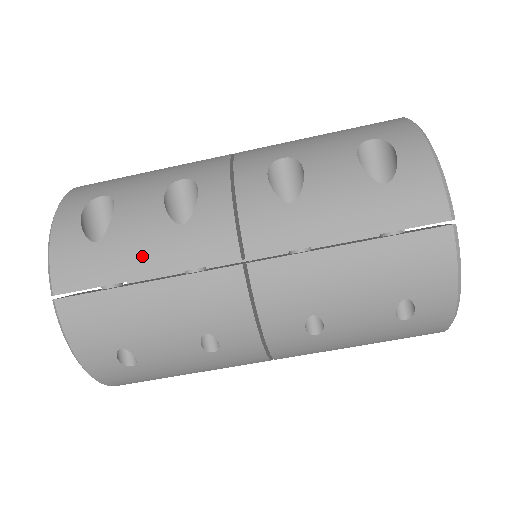
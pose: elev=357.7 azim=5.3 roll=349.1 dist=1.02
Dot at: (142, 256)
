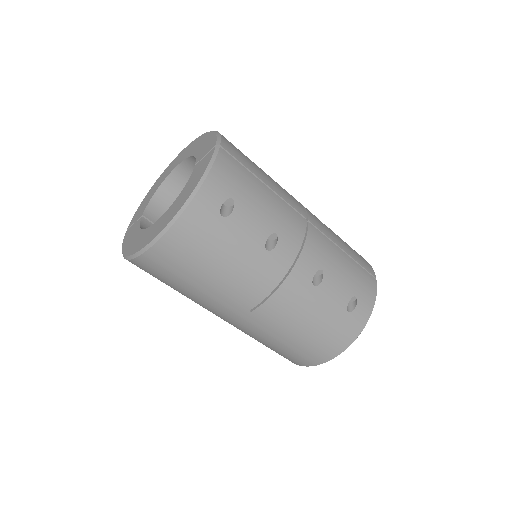
Dot at: (266, 177)
